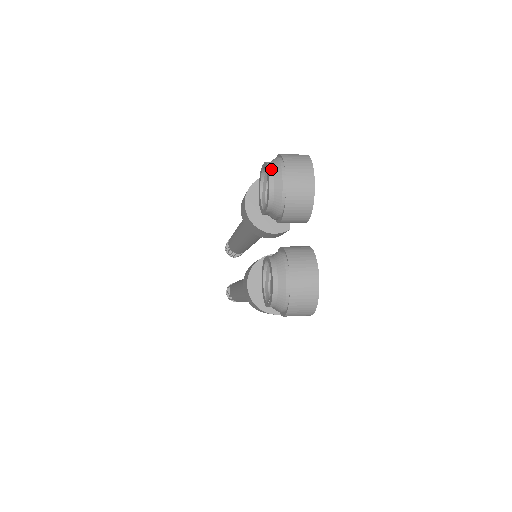
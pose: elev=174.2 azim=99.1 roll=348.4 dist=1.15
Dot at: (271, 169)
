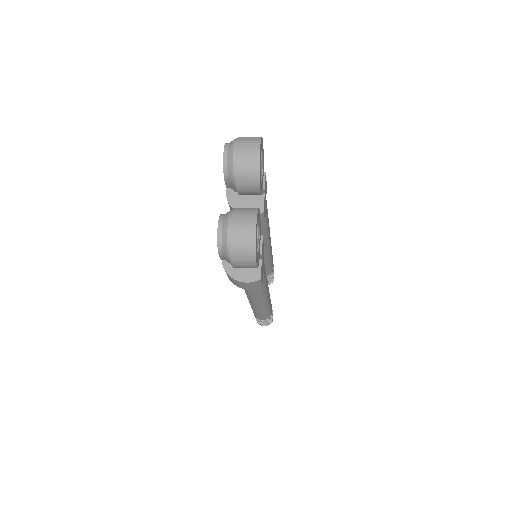
Dot at: (227, 145)
